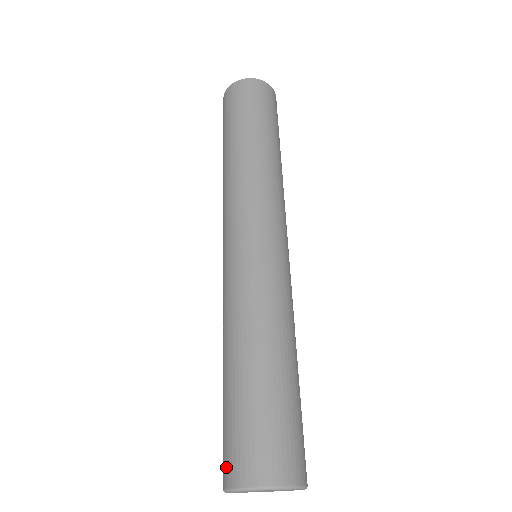
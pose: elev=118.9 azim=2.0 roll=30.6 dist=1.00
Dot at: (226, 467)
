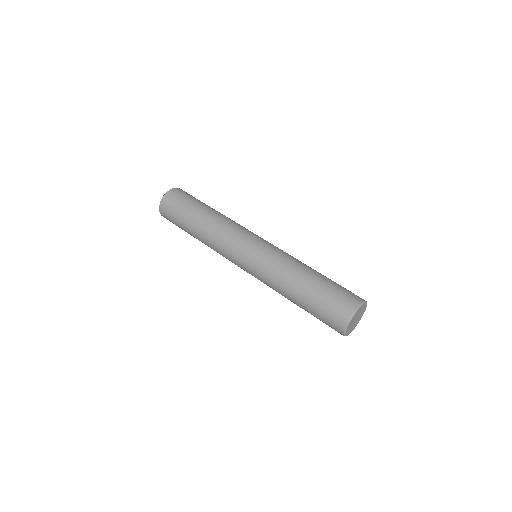
Dot at: (346, 307)
